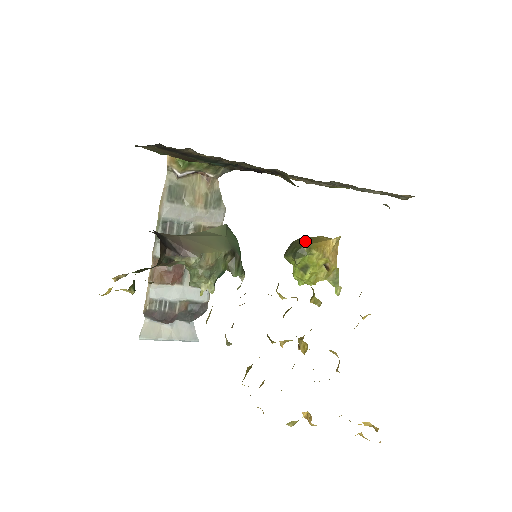
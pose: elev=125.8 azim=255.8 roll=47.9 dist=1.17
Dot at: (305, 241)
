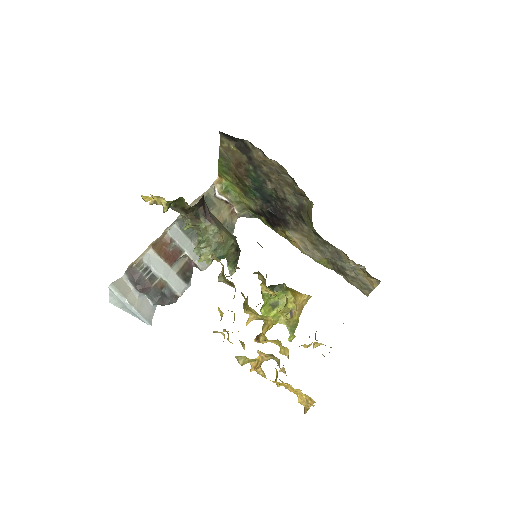
Dot at: occluded
